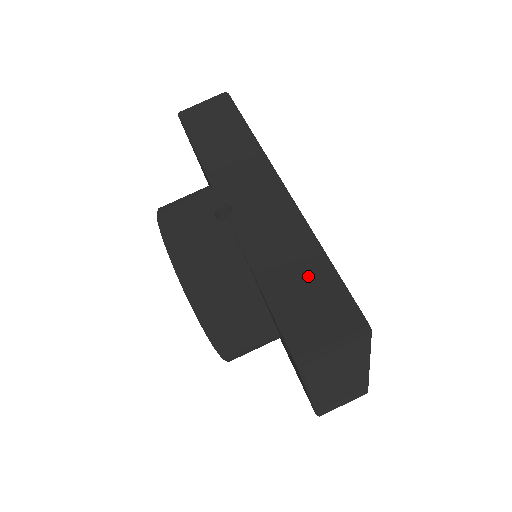
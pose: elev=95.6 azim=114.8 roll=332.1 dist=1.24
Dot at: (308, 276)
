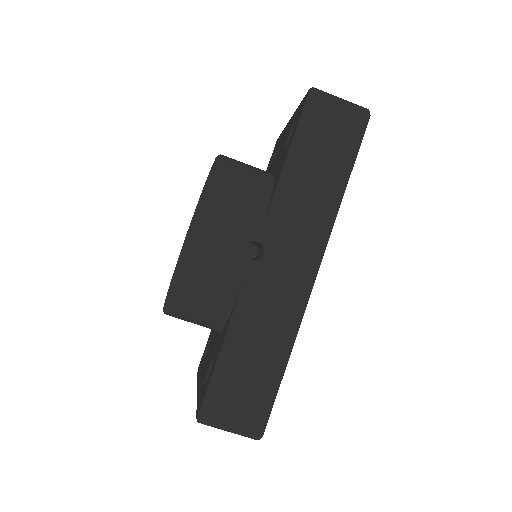
Dot at: (260, 369)
